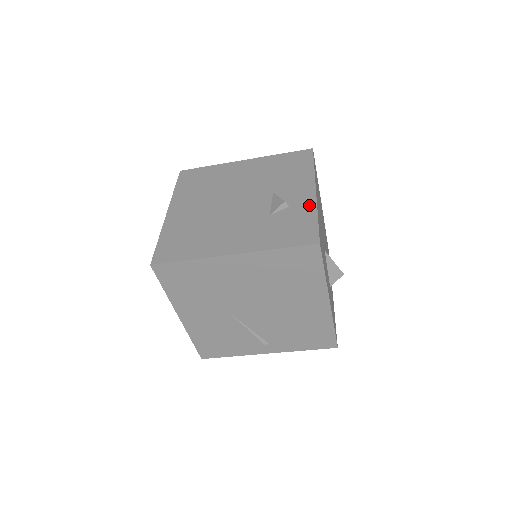
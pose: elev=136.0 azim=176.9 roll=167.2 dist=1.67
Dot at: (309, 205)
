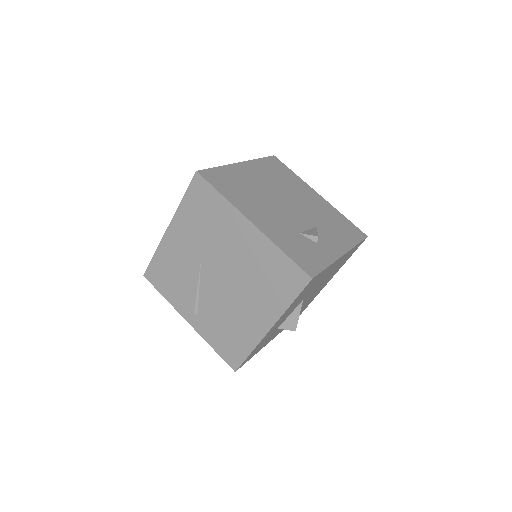
Dot at: (330, 256)
